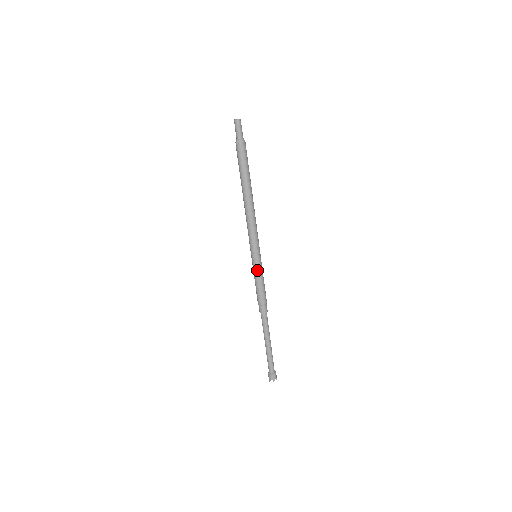
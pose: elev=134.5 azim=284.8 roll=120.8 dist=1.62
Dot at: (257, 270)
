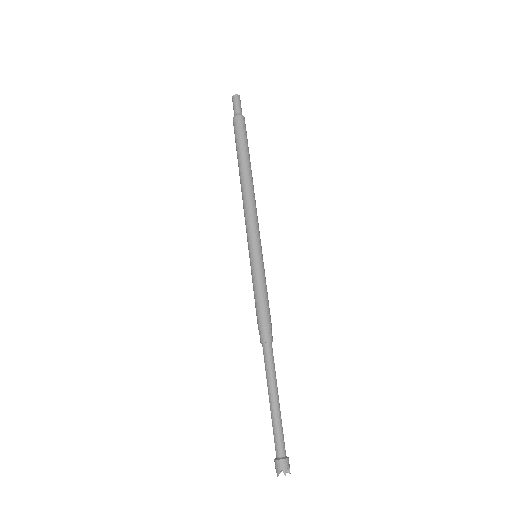
Dot at: (257, 273)
